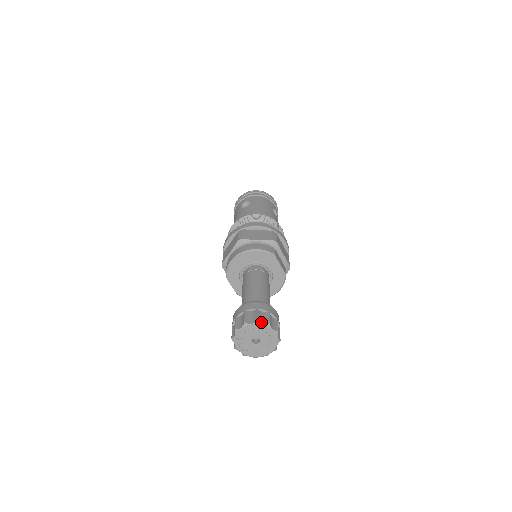
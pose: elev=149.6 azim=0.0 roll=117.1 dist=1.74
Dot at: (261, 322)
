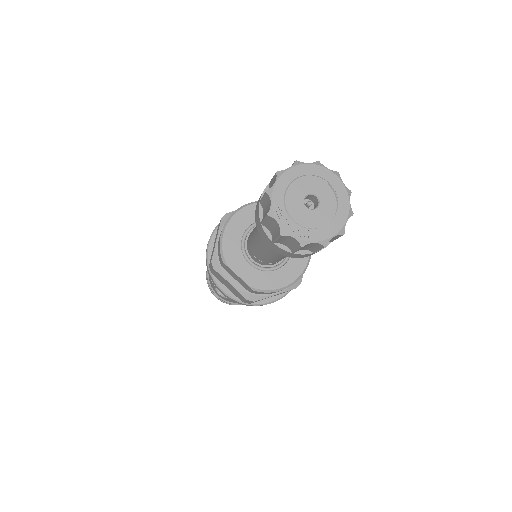
Dot at: (303, 164)
